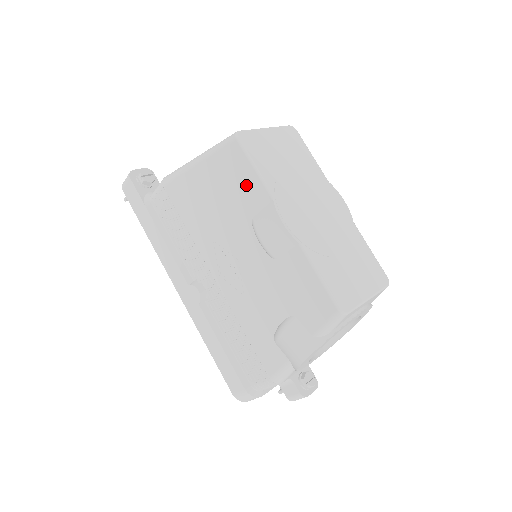
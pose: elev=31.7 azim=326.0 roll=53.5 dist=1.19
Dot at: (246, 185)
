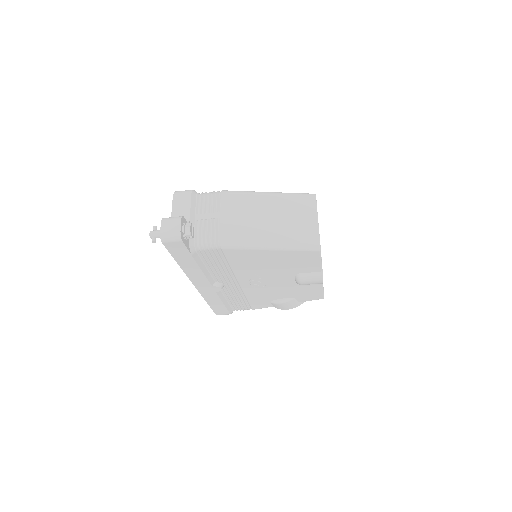
Dot at: (308, 265)
